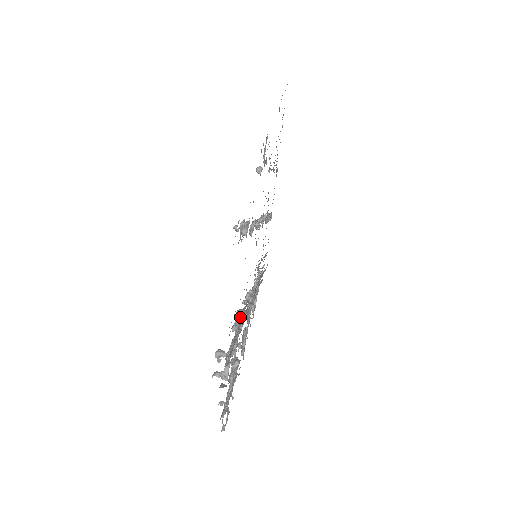
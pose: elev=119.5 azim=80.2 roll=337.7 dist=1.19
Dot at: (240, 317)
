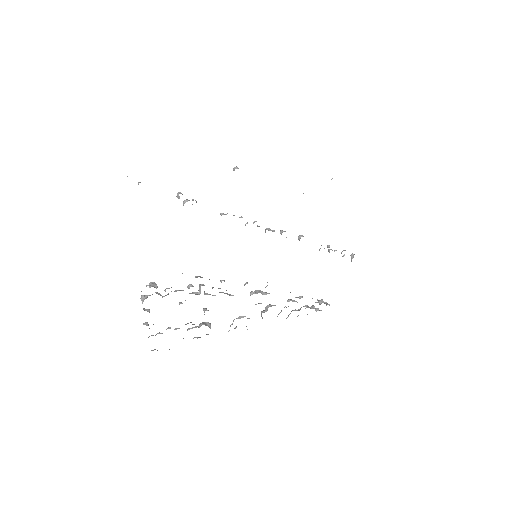
Dot at: (203, 285)
